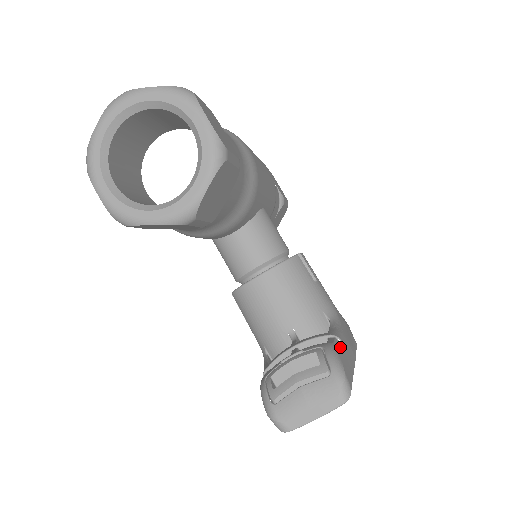
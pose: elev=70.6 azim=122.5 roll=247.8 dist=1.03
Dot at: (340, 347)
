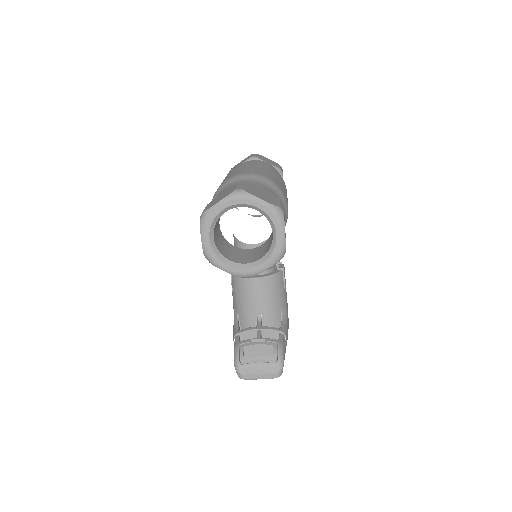
Dot at: (284, 341)
